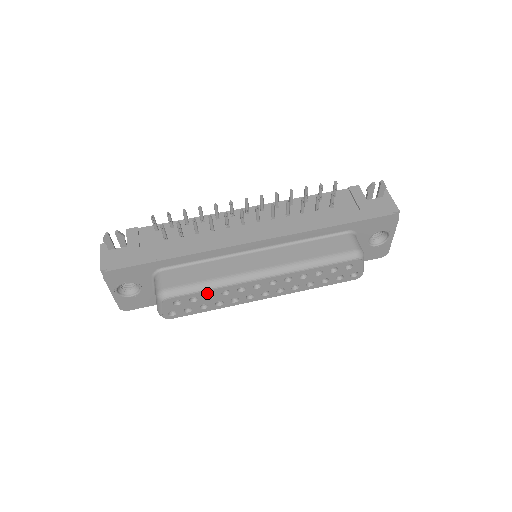
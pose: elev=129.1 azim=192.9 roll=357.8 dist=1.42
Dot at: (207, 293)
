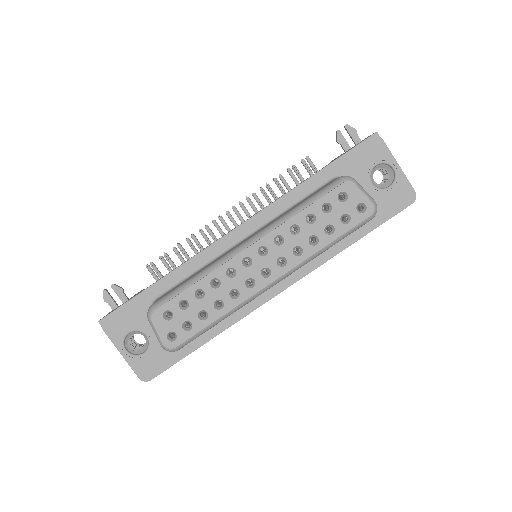
Dot at: (194, 290)
